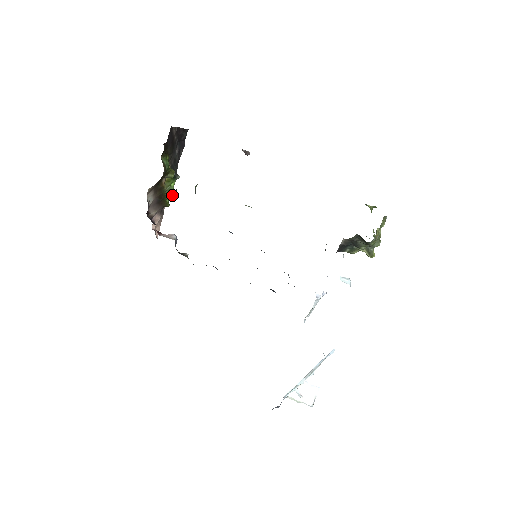
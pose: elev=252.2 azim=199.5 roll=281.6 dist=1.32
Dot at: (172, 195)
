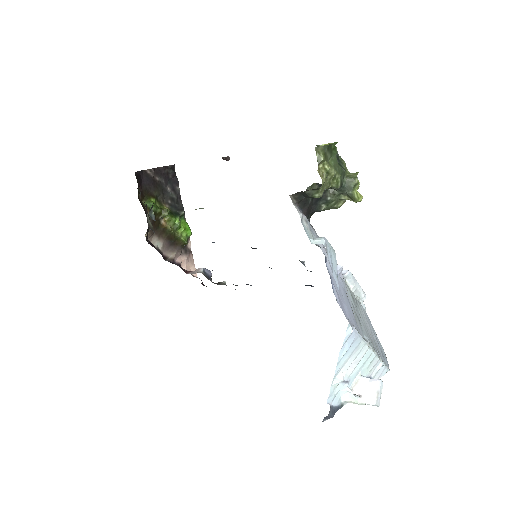
Dot at: (188, 232)
